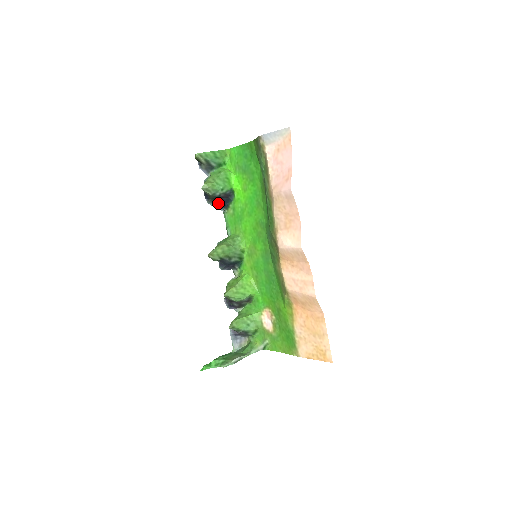
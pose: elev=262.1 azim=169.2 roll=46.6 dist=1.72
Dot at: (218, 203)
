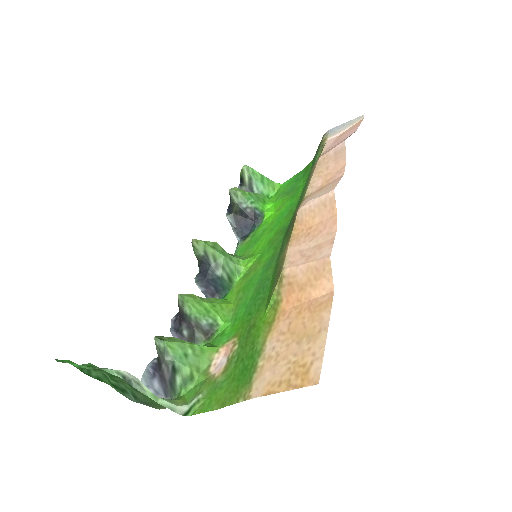
Dot at: (238, 225)
